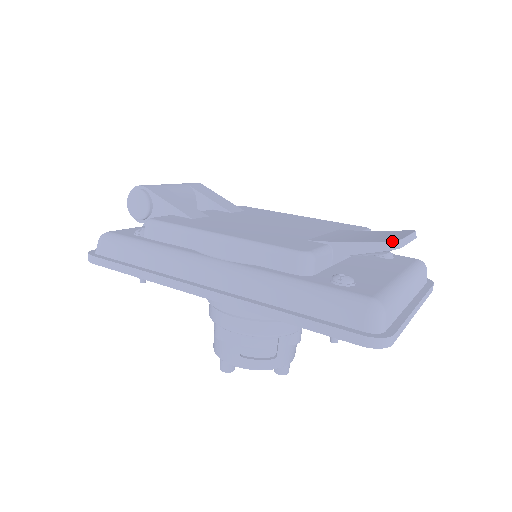
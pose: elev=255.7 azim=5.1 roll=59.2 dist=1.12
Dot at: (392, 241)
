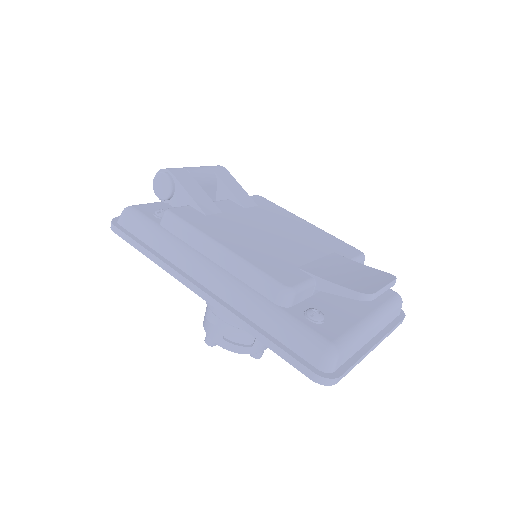
Dot at: (365, 294)
